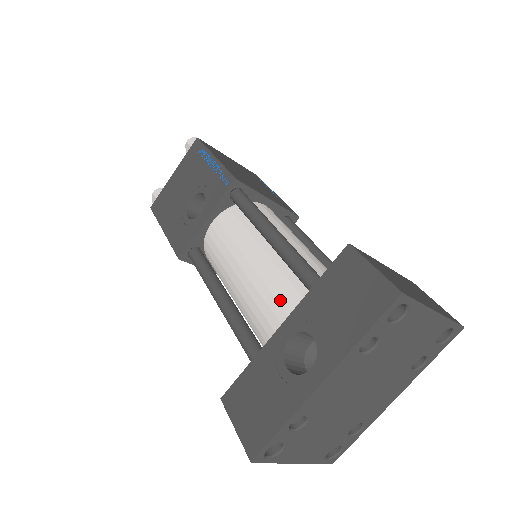
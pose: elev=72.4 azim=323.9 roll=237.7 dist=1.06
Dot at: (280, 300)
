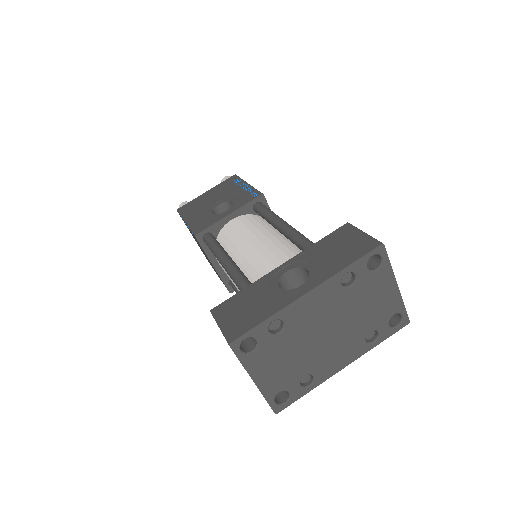
Dot at: (281, 258)
